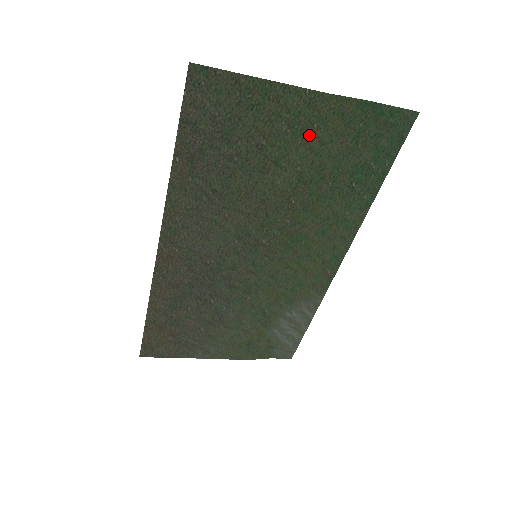
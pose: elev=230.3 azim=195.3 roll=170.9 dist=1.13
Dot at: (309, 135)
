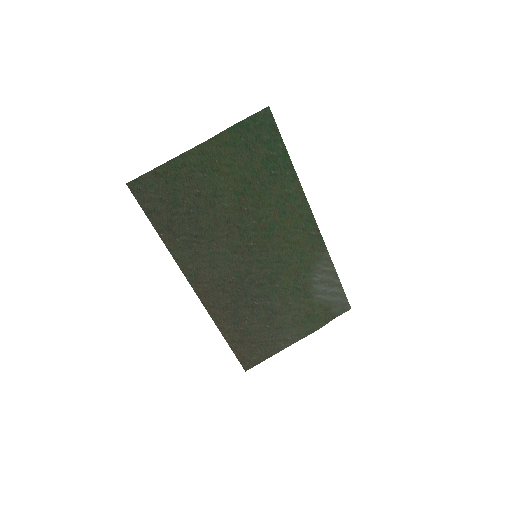
Dot at: (218, 168)
